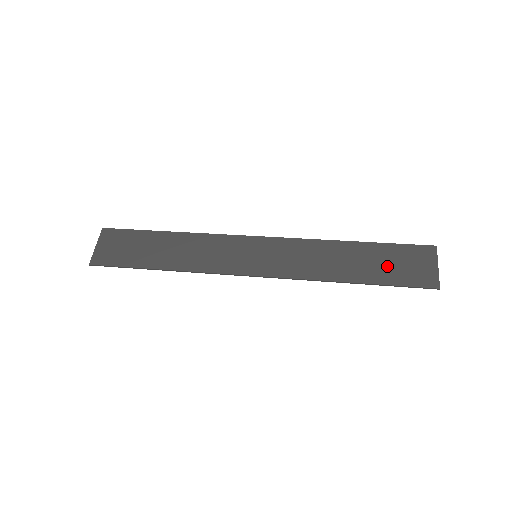
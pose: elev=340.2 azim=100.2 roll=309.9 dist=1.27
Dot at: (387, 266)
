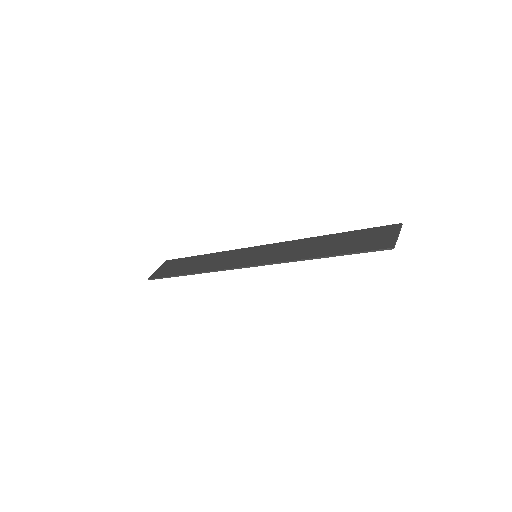
Dot at: (353, 242)
